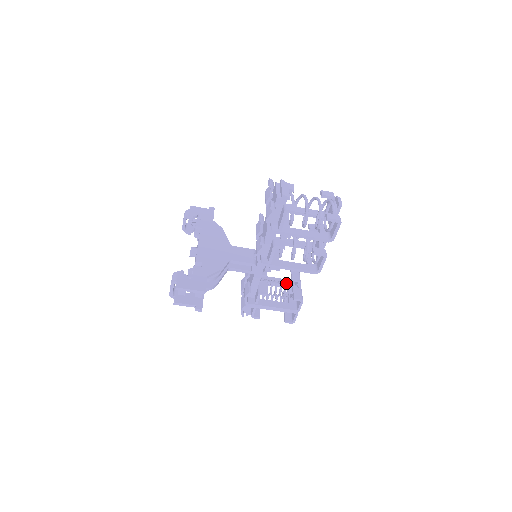
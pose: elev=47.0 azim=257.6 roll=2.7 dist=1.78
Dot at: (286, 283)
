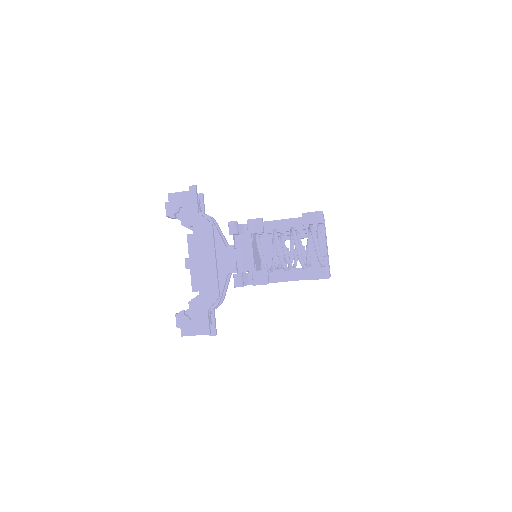
Dot at: occluded
